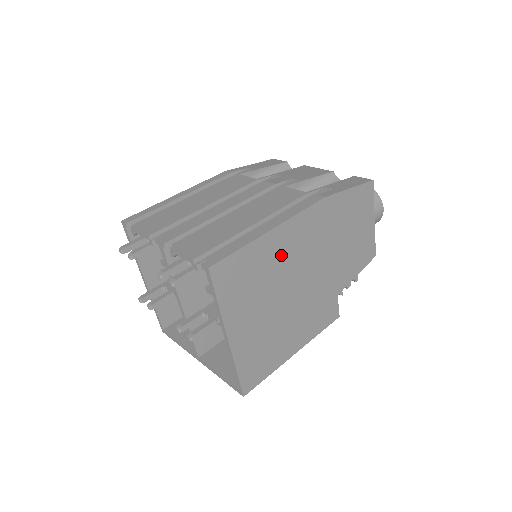
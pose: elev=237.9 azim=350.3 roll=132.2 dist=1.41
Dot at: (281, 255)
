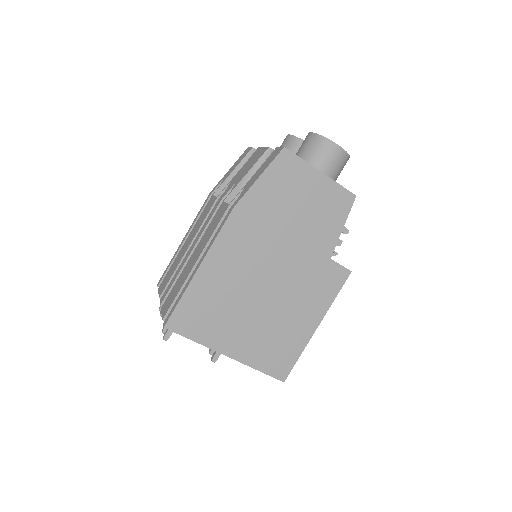
Dot at: (226, 276)
